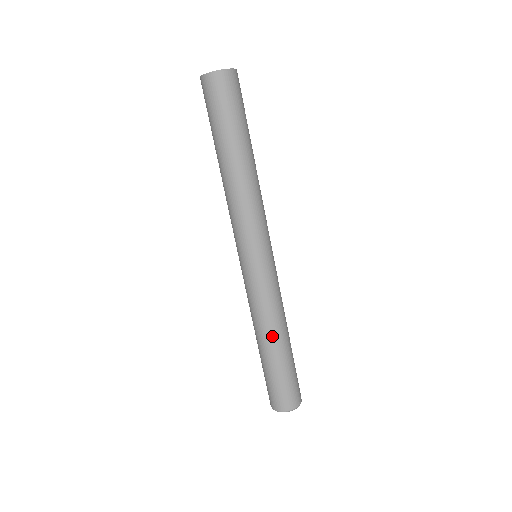
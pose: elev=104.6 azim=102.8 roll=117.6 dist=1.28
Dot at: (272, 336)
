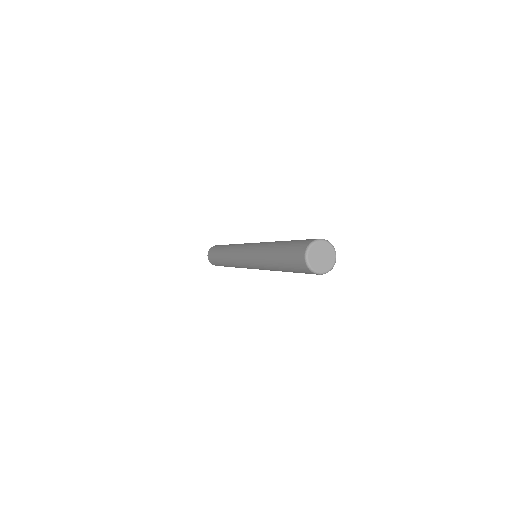
Dot at: occluded
